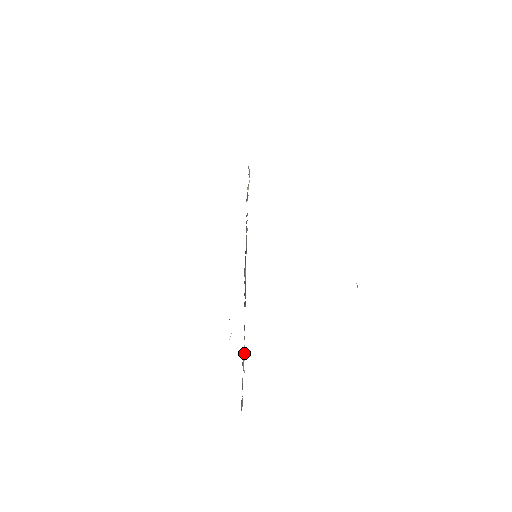
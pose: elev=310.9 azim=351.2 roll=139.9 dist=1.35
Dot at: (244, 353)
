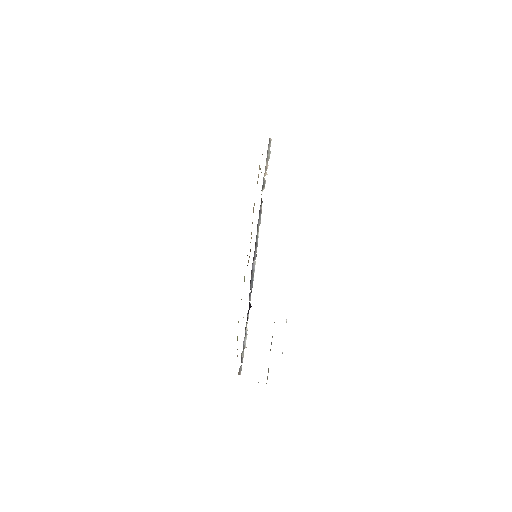
Dot at: (246, 334)
